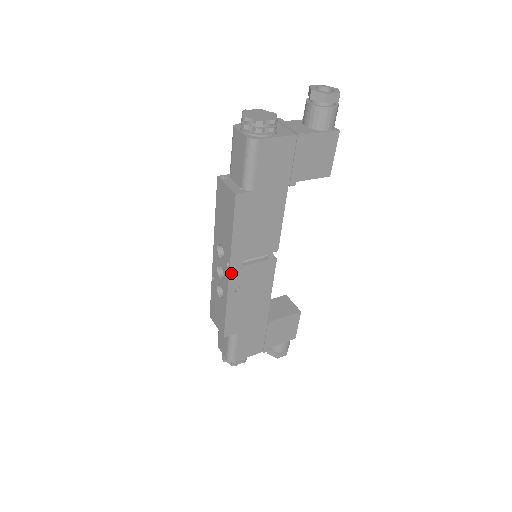
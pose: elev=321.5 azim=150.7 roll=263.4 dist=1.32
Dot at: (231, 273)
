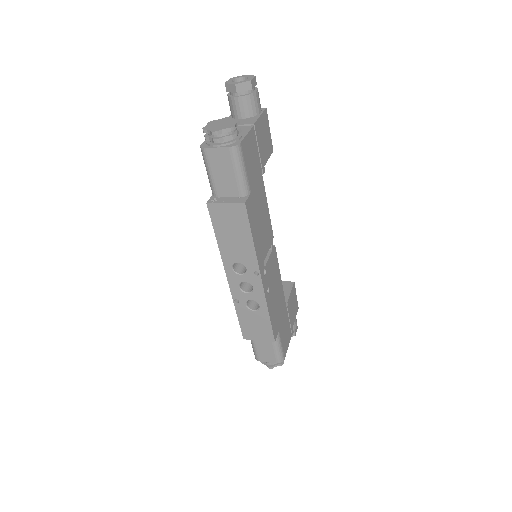
Dot at: (262, 279)
